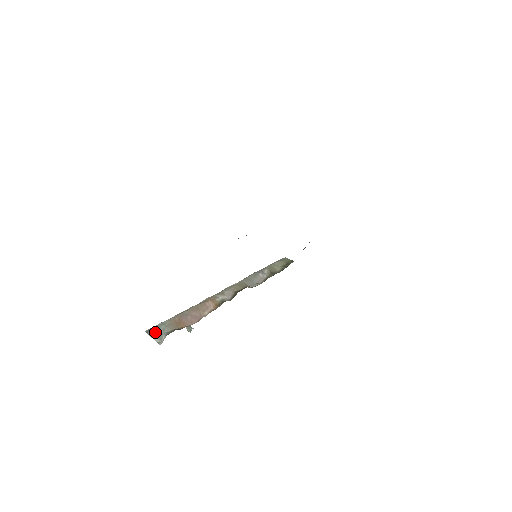
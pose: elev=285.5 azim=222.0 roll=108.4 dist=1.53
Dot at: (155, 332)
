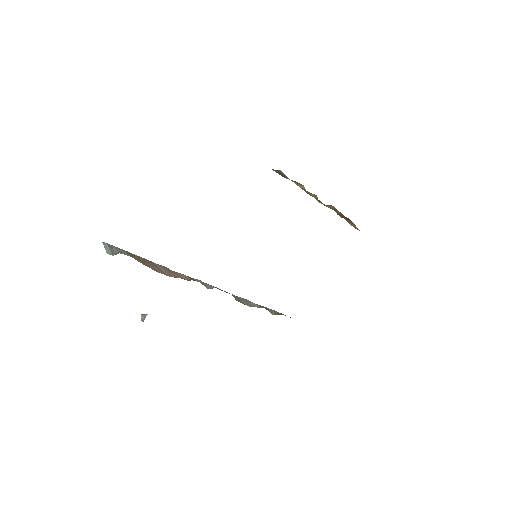
Dot at: (111, 247)
